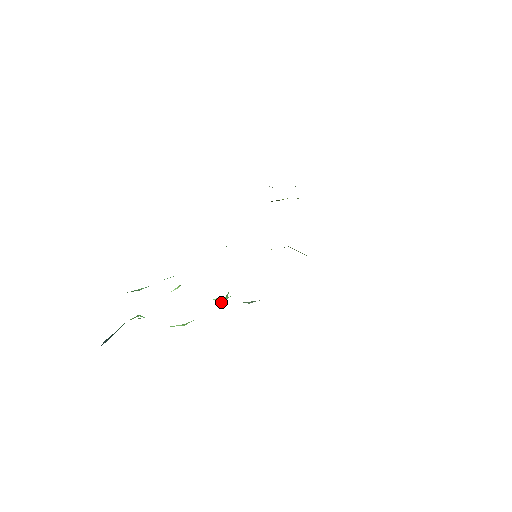
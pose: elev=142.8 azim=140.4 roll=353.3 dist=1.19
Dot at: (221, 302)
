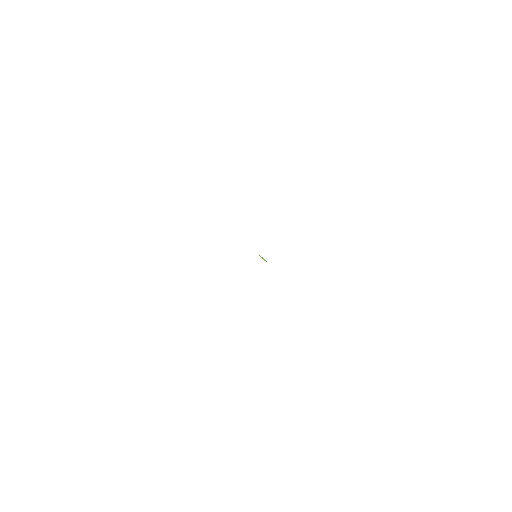
Dot at: occluded
